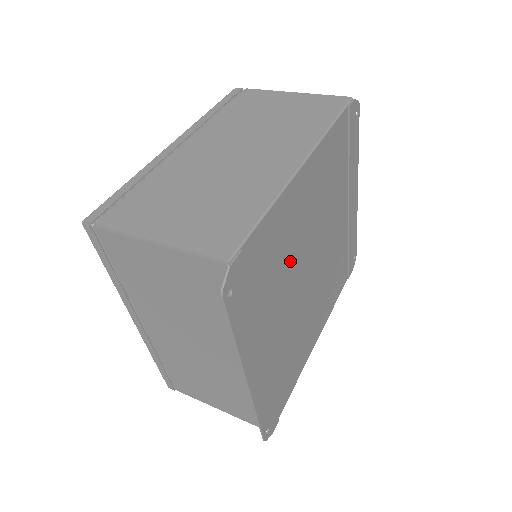
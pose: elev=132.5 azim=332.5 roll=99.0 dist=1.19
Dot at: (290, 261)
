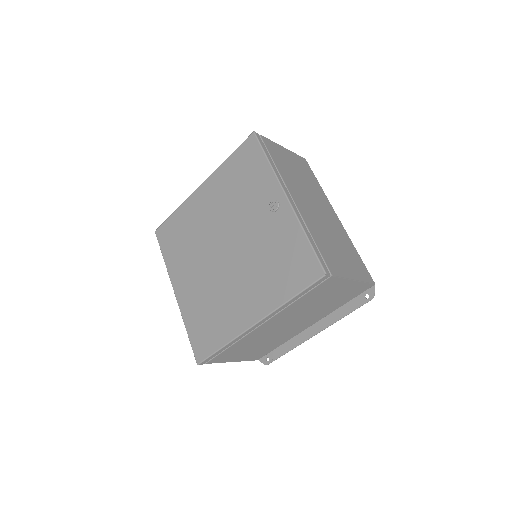
Dot at: occluded
